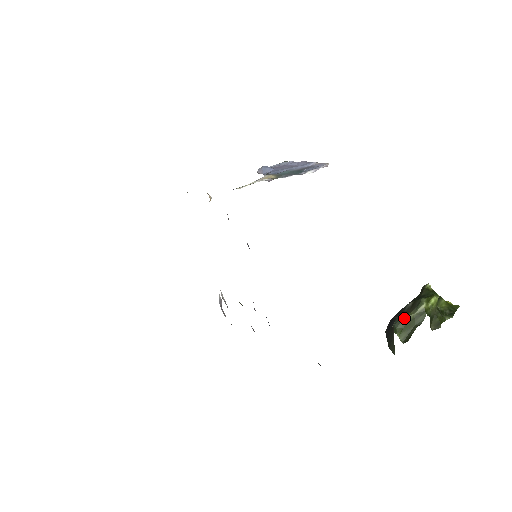
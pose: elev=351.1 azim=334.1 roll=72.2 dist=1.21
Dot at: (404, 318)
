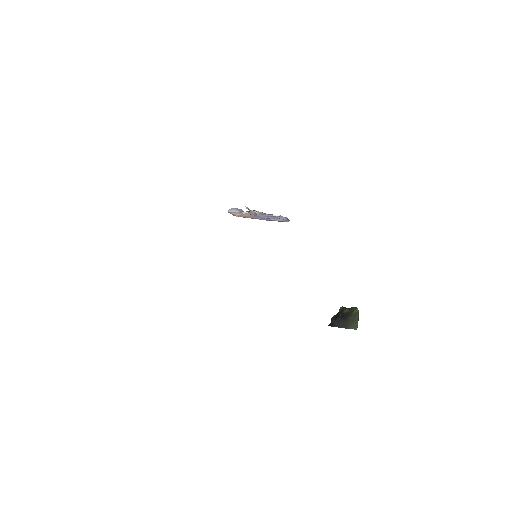
Dot at: (353, 313)
